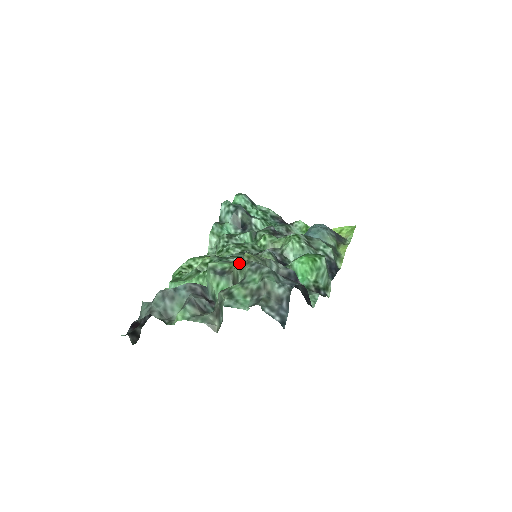
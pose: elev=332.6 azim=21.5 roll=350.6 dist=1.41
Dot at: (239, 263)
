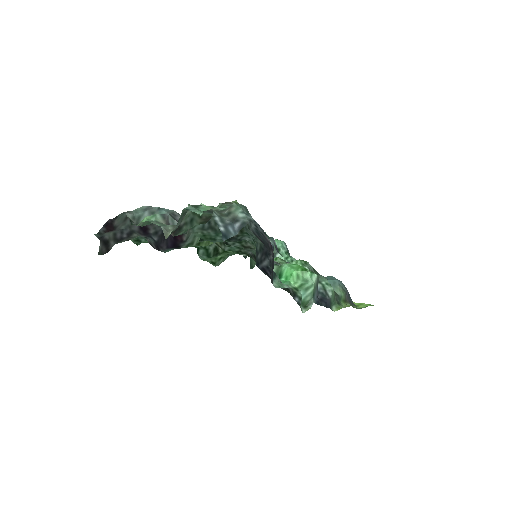
Dot at: occluded
